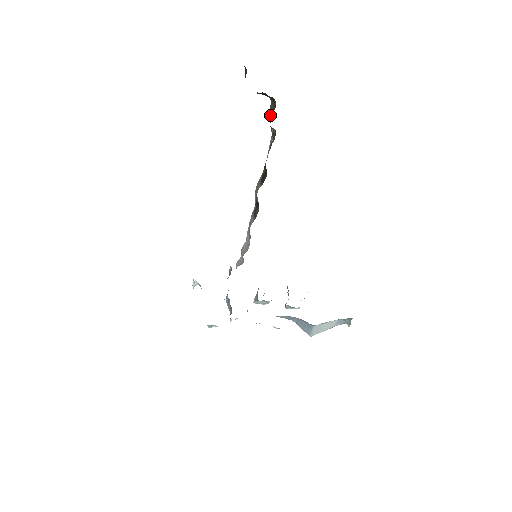
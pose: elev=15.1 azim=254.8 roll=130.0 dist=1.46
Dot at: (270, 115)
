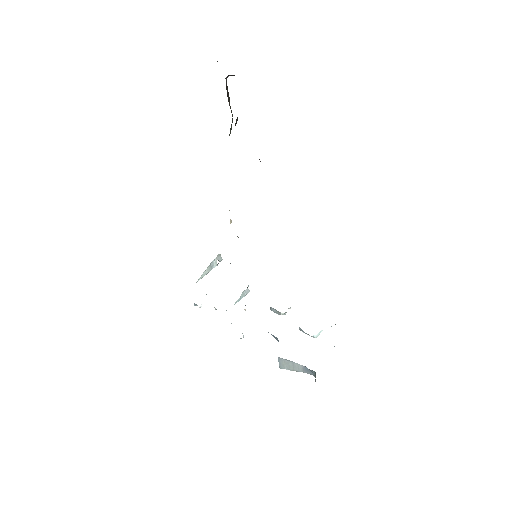
Dot at: occluded
